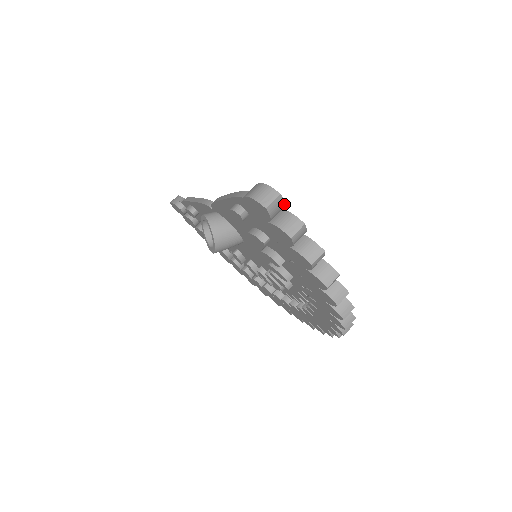
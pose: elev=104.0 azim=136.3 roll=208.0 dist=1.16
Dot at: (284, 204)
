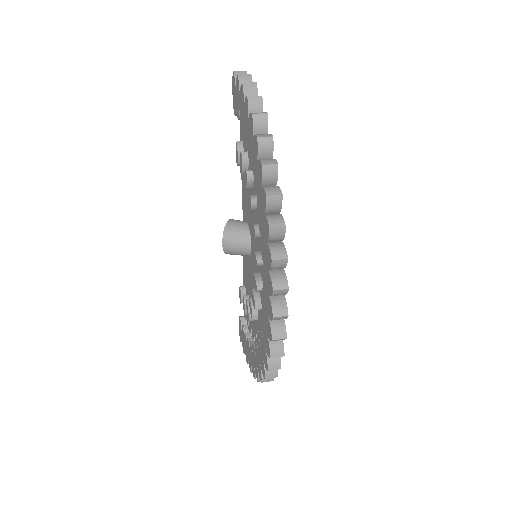
Dot at: occluded
